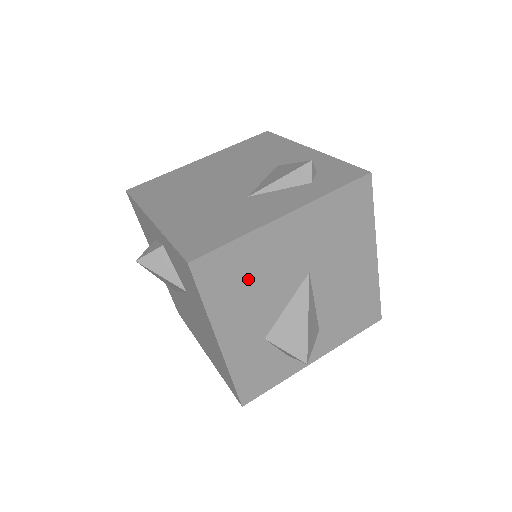
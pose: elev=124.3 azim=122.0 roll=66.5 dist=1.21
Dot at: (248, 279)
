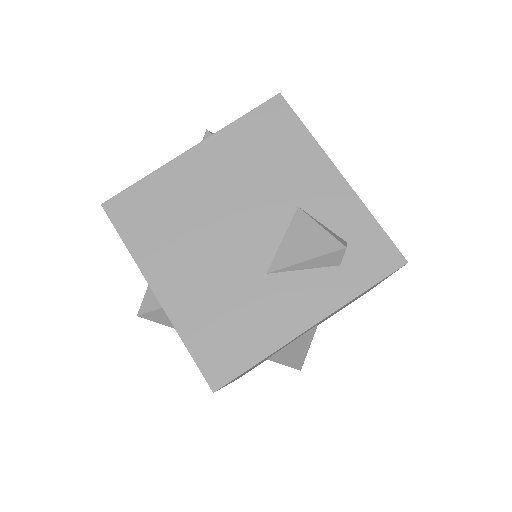
Dot at: occluded
